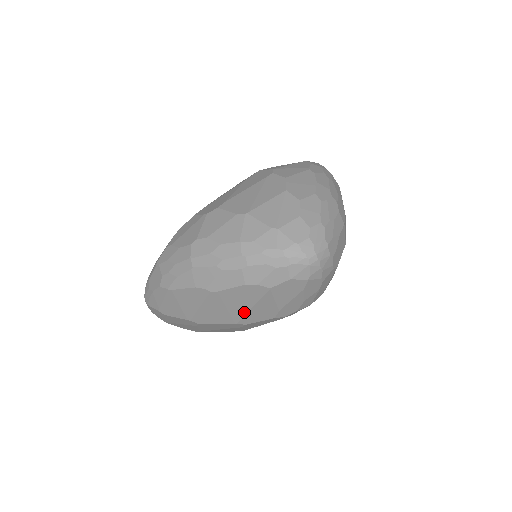
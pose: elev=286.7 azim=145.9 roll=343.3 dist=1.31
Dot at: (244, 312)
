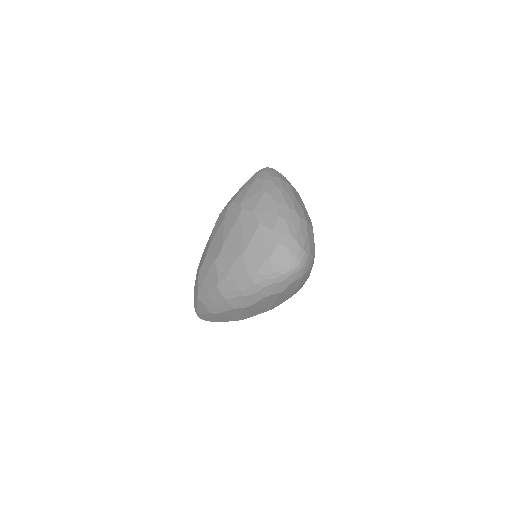
Dot at: (271, 306)
